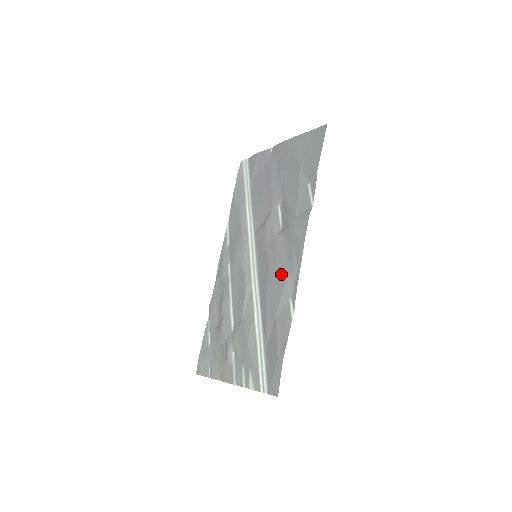
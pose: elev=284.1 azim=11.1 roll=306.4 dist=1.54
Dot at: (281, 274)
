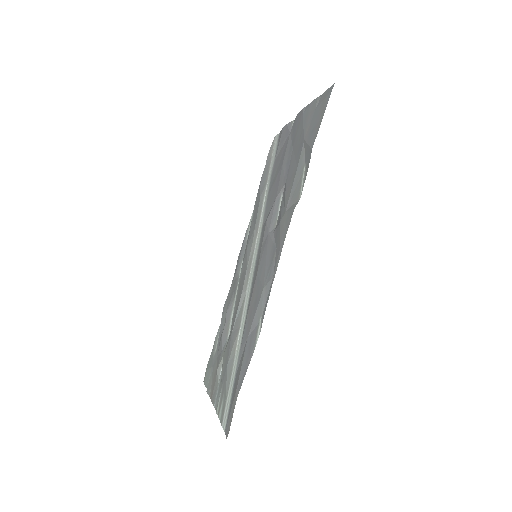
Dot at: (261, 284)
